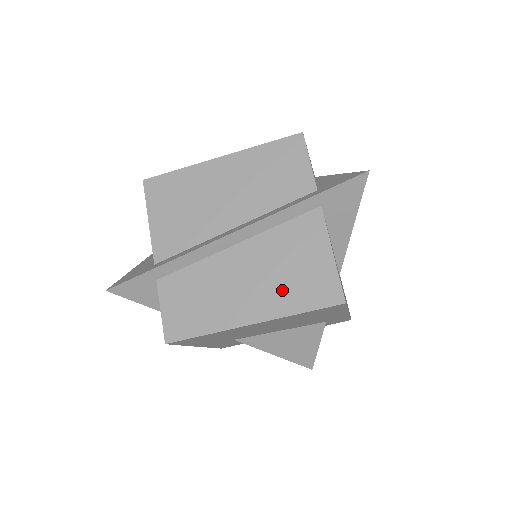
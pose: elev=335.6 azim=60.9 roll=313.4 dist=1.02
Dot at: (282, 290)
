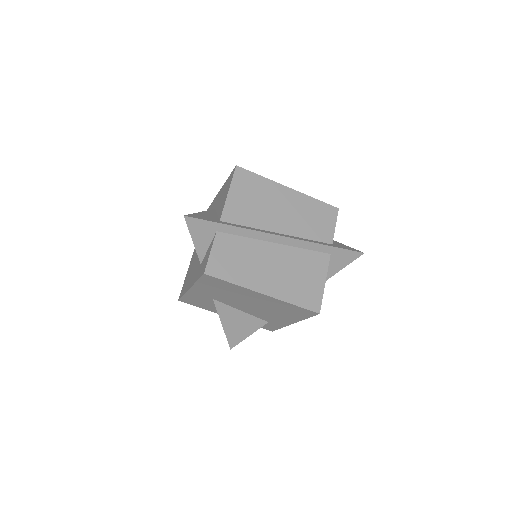
Dot at: (290, 286)
